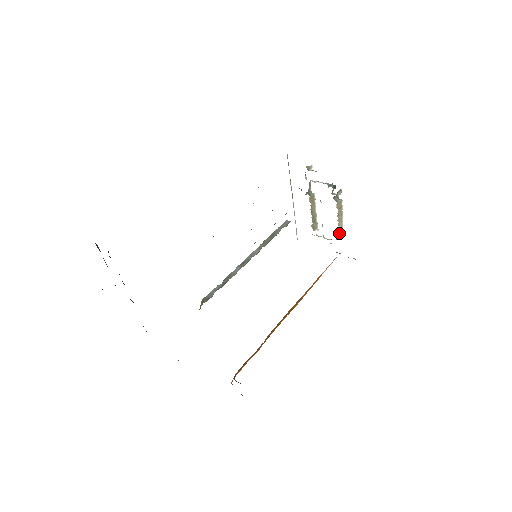
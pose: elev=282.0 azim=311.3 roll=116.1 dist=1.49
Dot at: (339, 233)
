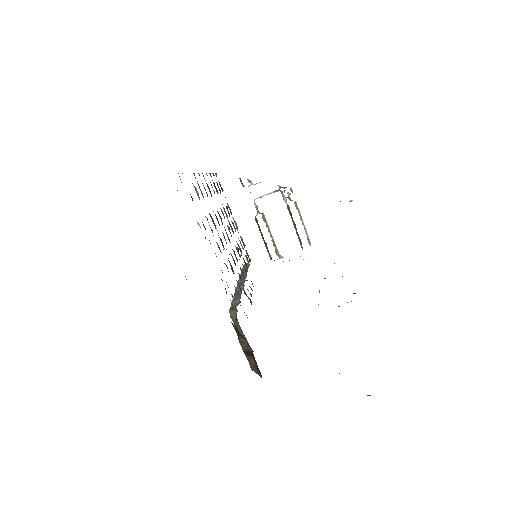
Dot at: (308, 241)
